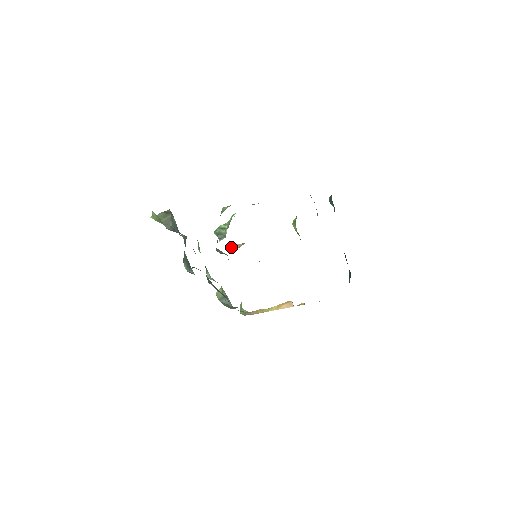
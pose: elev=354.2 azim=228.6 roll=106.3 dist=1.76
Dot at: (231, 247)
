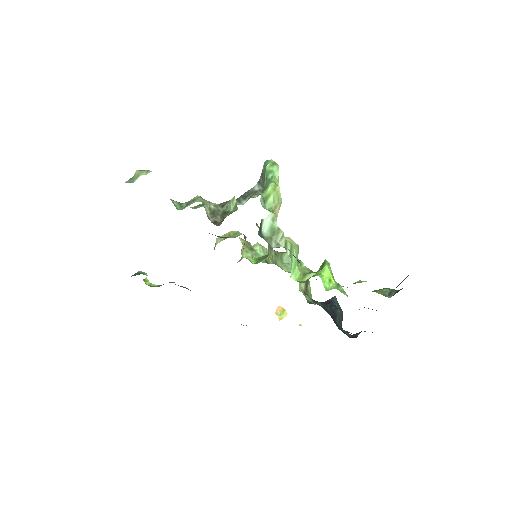
Dot at: occluded
